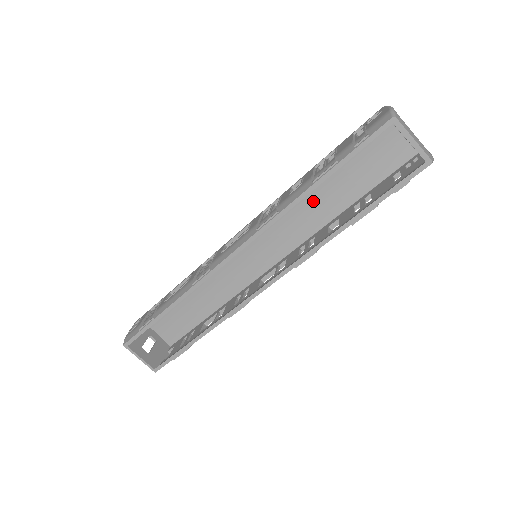
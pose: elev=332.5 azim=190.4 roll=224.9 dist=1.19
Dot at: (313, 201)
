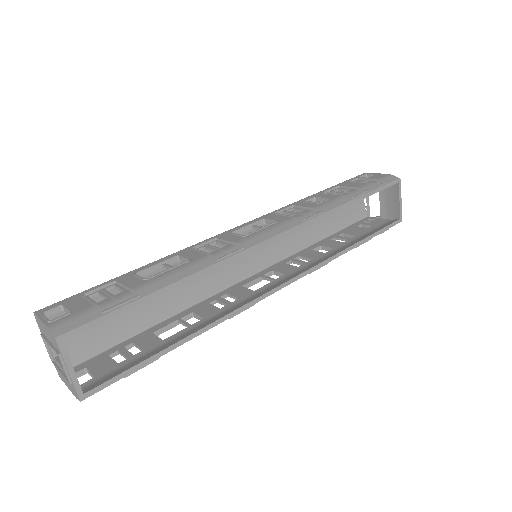
Dot at: occluded
